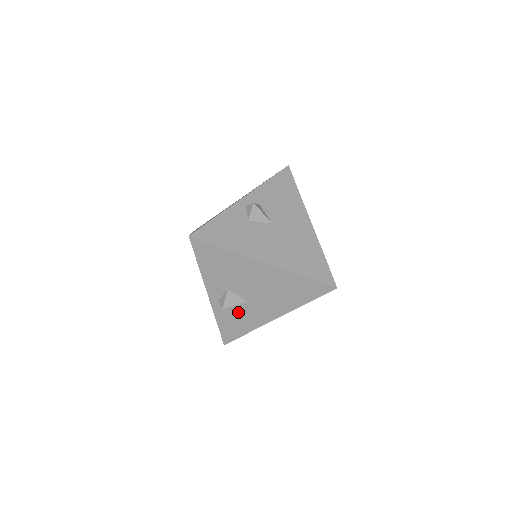
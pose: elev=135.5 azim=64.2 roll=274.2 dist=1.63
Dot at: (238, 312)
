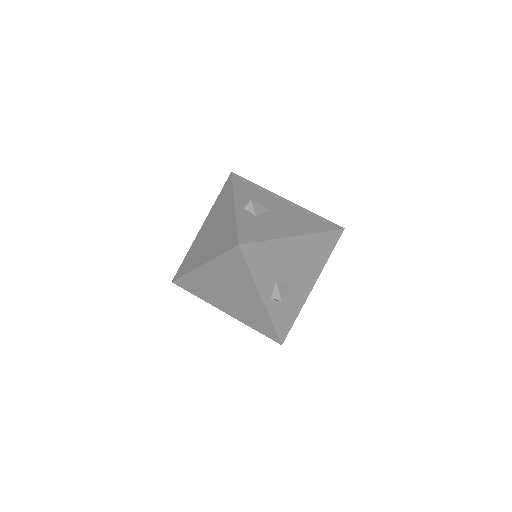
Dot at: (286, 301)
